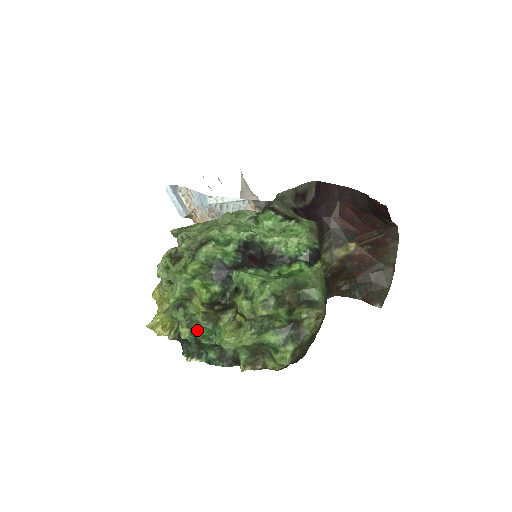
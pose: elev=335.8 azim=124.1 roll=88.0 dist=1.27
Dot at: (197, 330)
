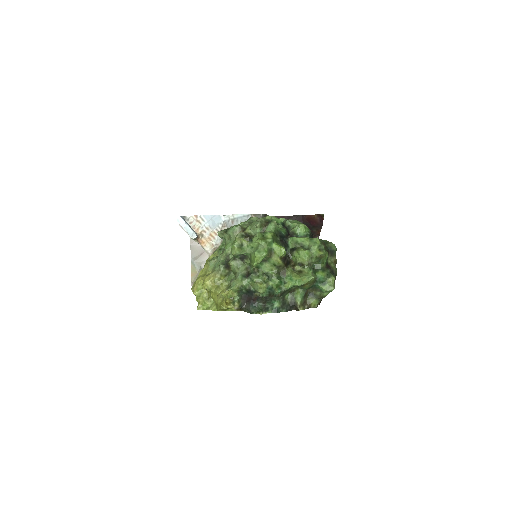
Dot at: (273, 282)
